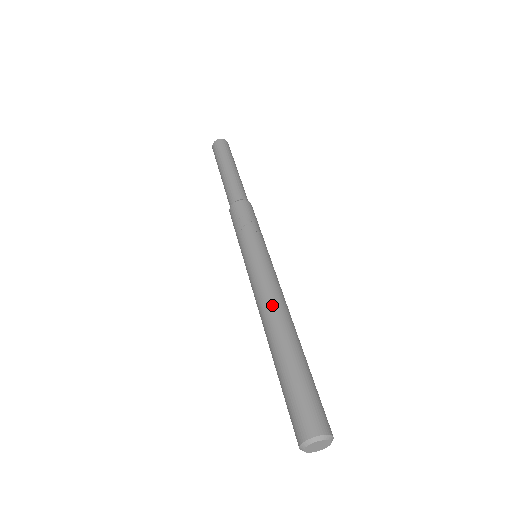
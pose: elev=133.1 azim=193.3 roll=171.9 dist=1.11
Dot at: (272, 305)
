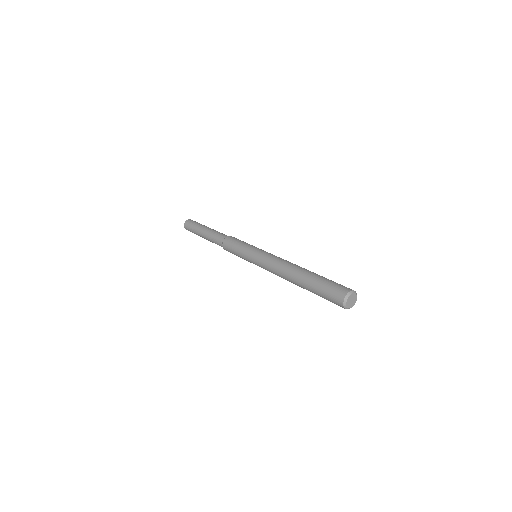
Dot at: (281, 269)
